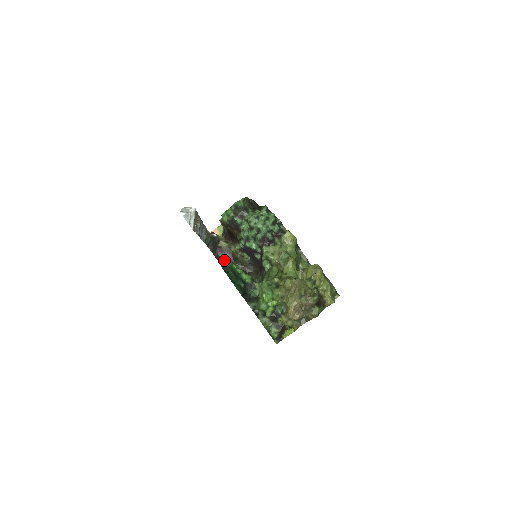
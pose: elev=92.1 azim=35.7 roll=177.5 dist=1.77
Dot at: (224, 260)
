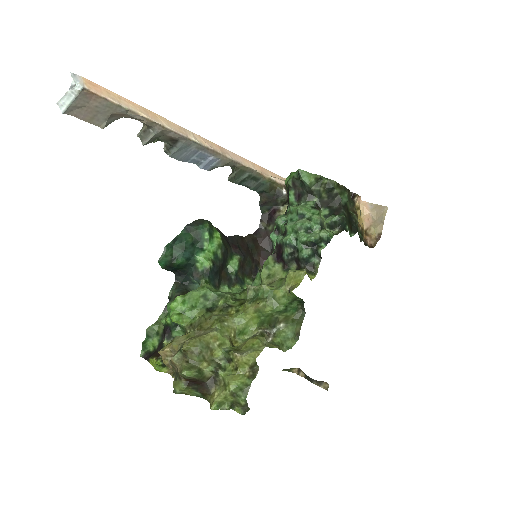
Dot at: (268, 228)
